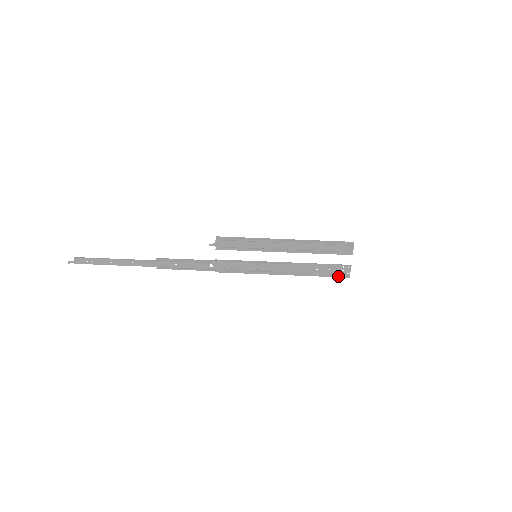
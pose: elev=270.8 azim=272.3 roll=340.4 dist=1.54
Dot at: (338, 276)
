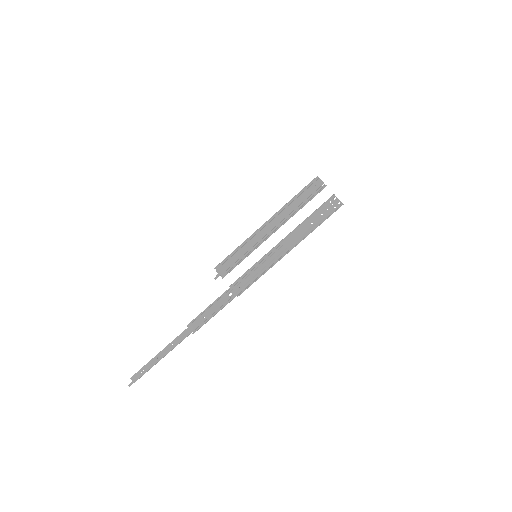
Dot at: (333, 212)
